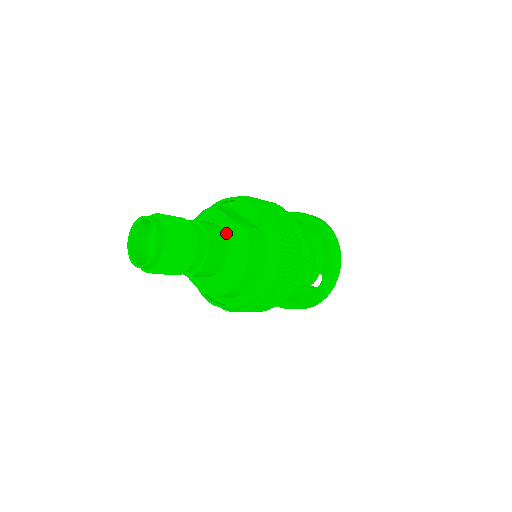
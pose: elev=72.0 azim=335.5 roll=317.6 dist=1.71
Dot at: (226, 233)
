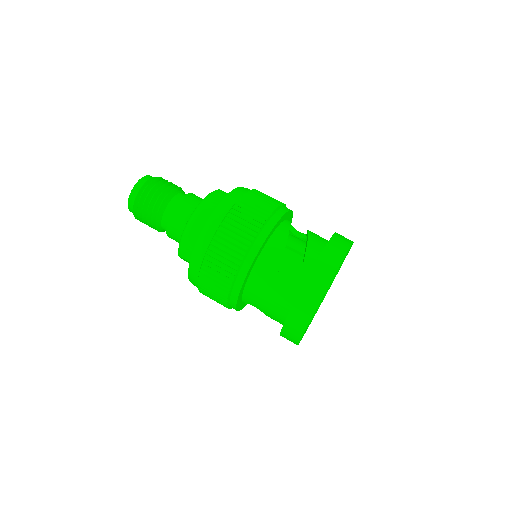
Dot at: occluded
